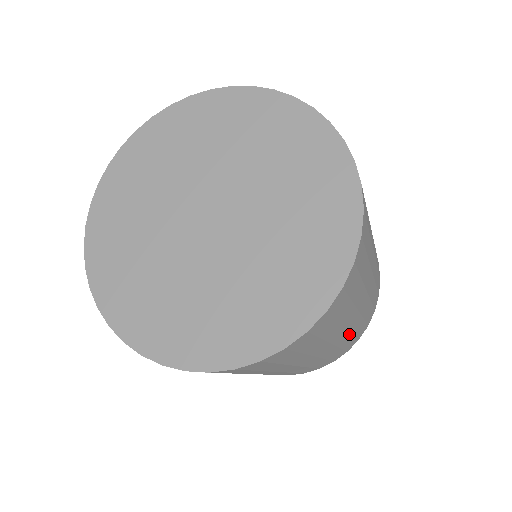
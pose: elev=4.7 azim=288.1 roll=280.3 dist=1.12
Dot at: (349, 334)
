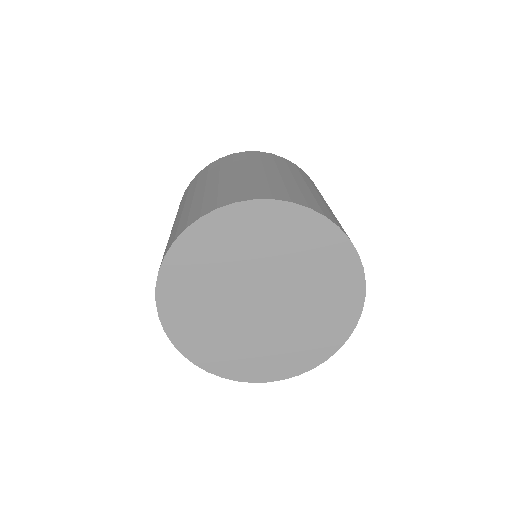
Dot at: occluded
